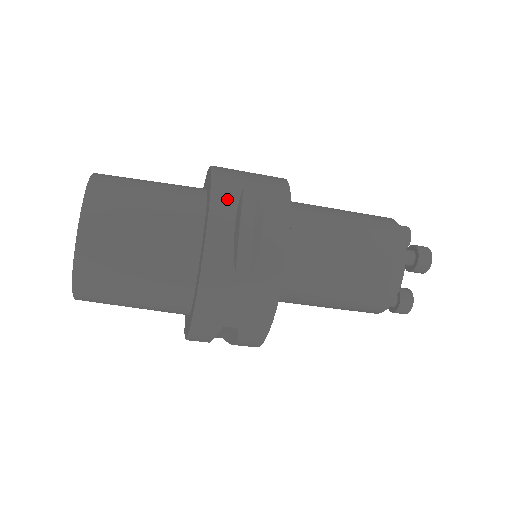
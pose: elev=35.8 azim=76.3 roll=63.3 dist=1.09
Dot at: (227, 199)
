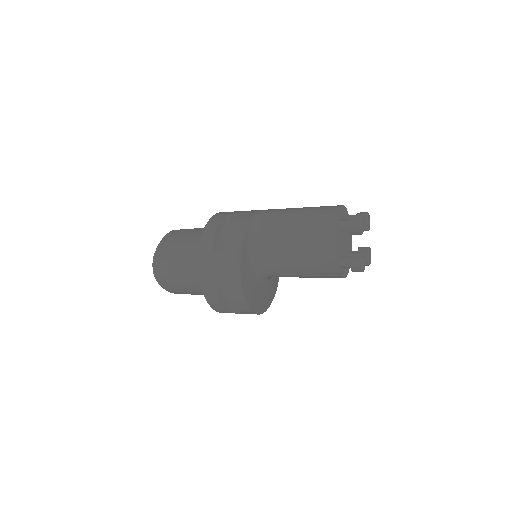
Dot at: (211, 296)
